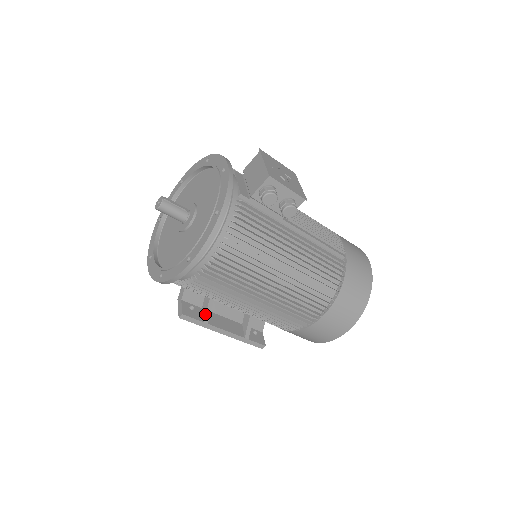
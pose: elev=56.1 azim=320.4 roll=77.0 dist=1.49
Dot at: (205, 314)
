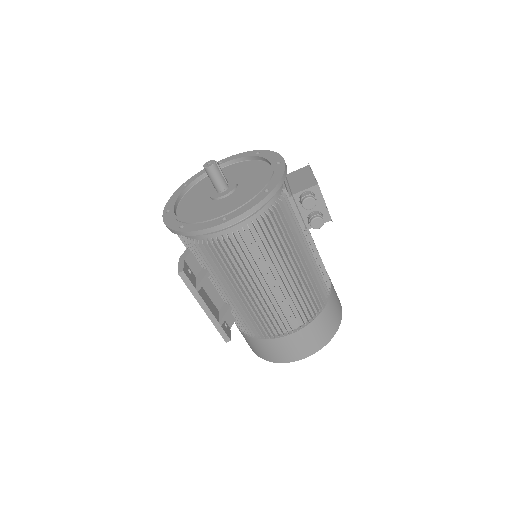
Dot at: (199, 282)
